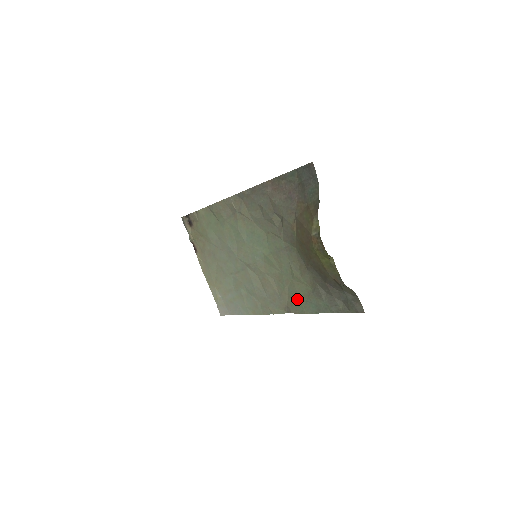
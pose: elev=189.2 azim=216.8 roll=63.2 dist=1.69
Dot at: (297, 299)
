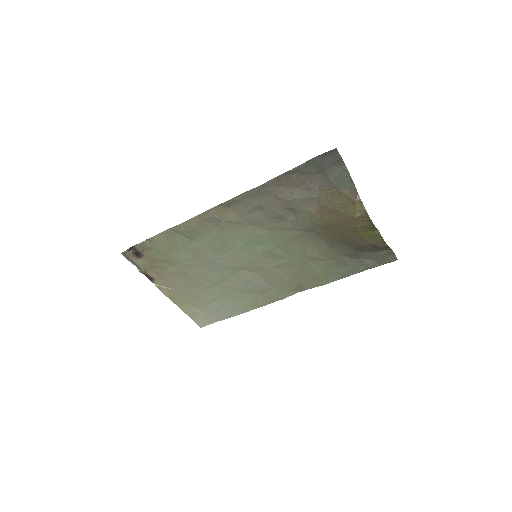
Dot at: (314, 276)
